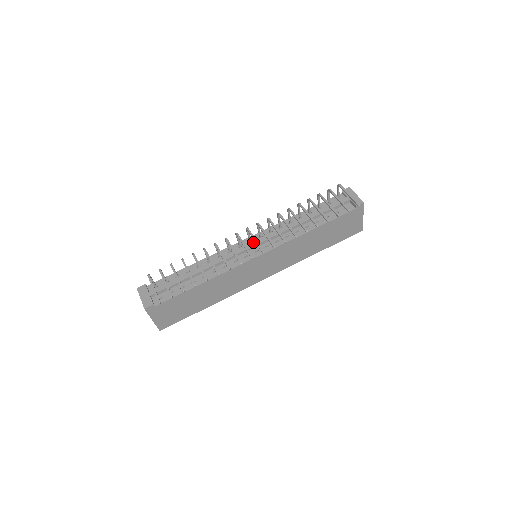
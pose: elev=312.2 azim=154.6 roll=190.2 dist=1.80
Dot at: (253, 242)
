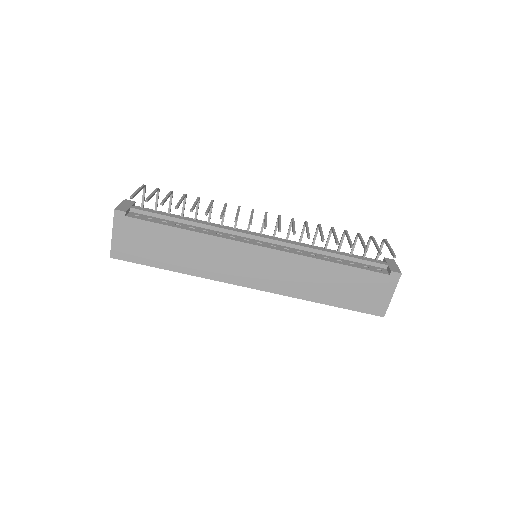
Dot at: (263, 235)
